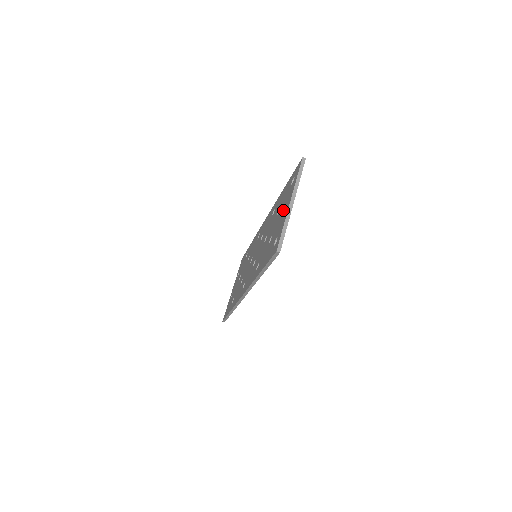
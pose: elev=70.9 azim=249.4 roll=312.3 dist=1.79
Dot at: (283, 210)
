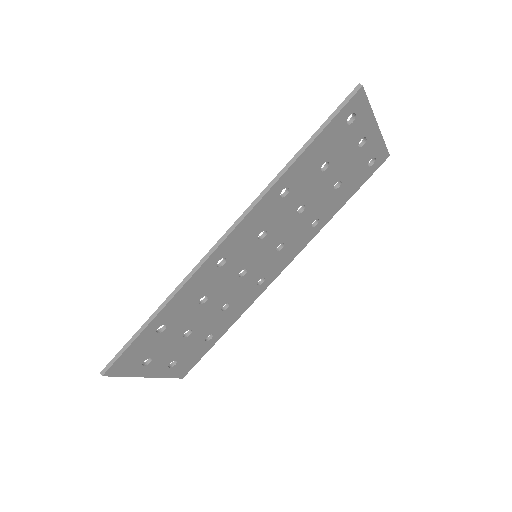
Dot at: occluded
